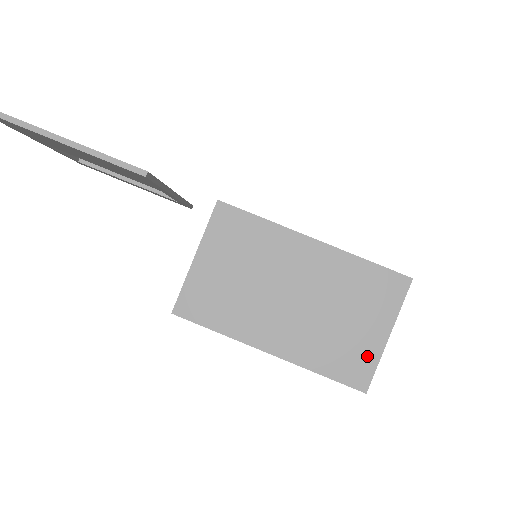
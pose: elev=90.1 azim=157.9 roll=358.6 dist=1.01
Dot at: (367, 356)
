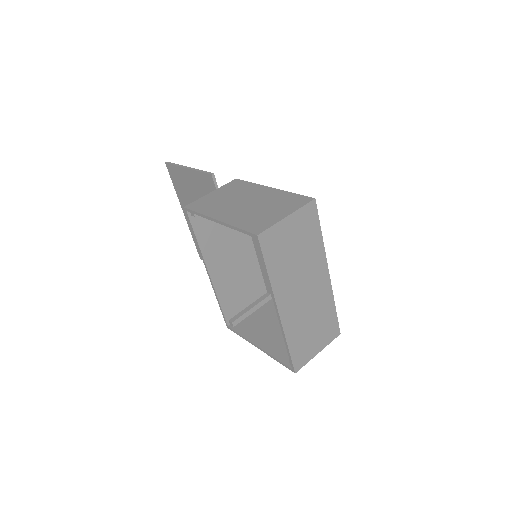
Dot at: (269, 222)
